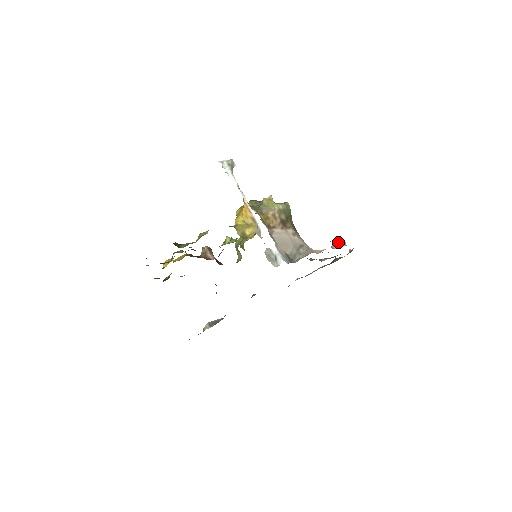
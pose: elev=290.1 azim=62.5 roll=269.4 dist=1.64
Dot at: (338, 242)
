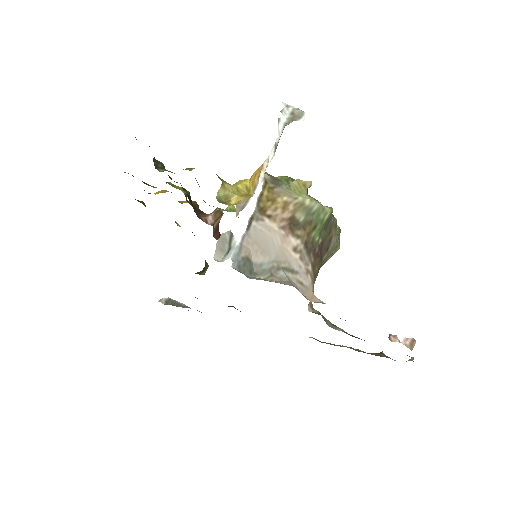
Dot at: occluded
